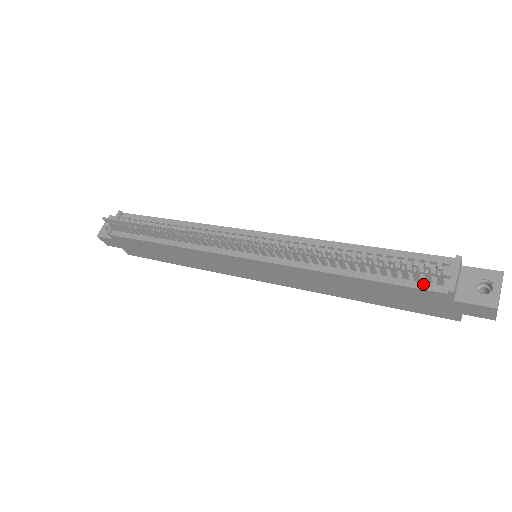
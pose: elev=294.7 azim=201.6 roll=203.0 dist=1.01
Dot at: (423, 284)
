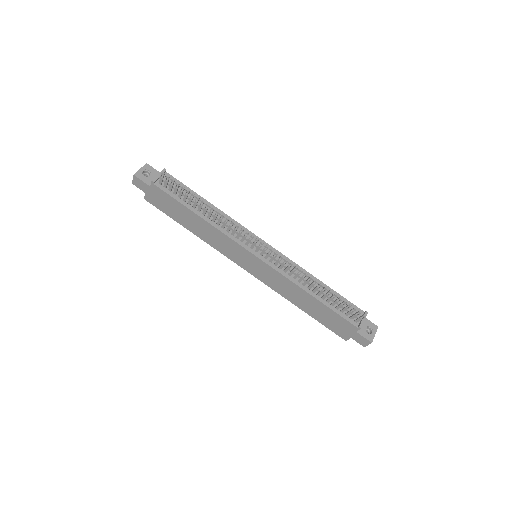
Dot at: (348, 318)
